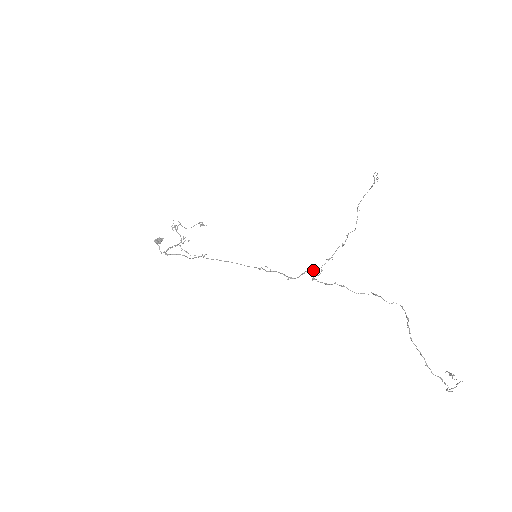
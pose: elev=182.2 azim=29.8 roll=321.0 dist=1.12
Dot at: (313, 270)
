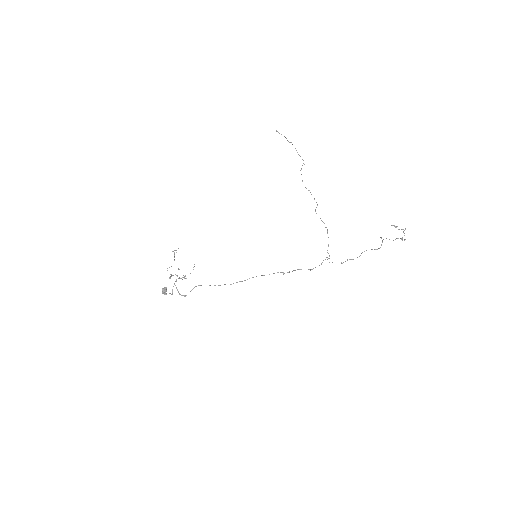
Dot at: occluded
